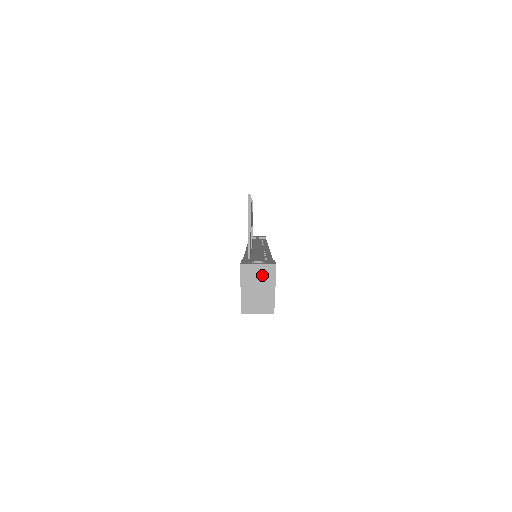
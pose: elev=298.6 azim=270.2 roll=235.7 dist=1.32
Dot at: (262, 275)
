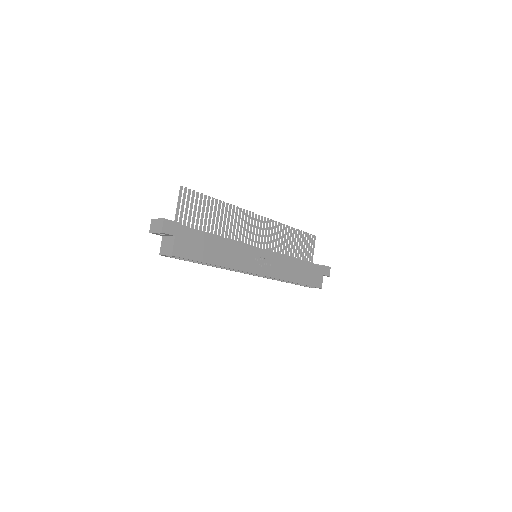
Dot at: (158, 225)
